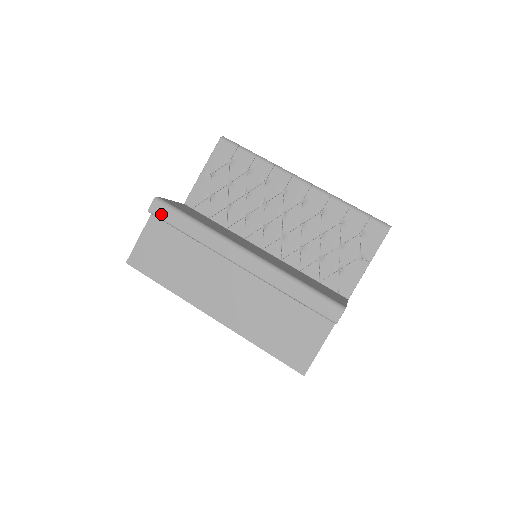
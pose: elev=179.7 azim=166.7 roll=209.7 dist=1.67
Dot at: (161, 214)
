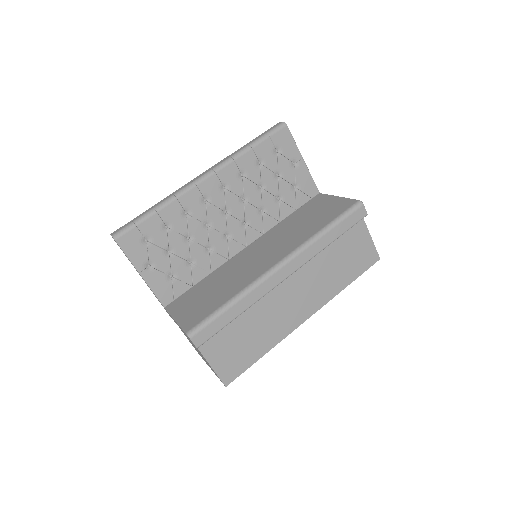
Dot at: (208, 335)
